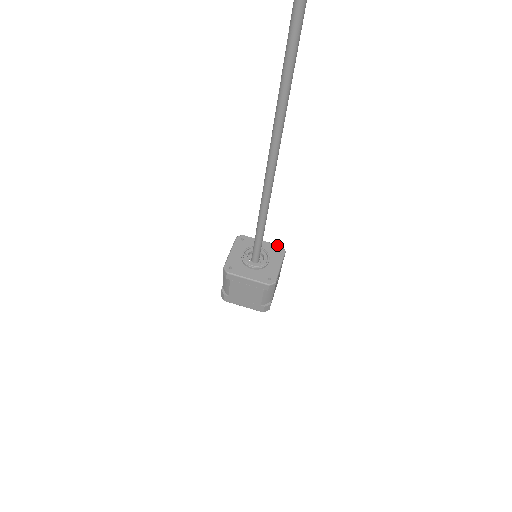
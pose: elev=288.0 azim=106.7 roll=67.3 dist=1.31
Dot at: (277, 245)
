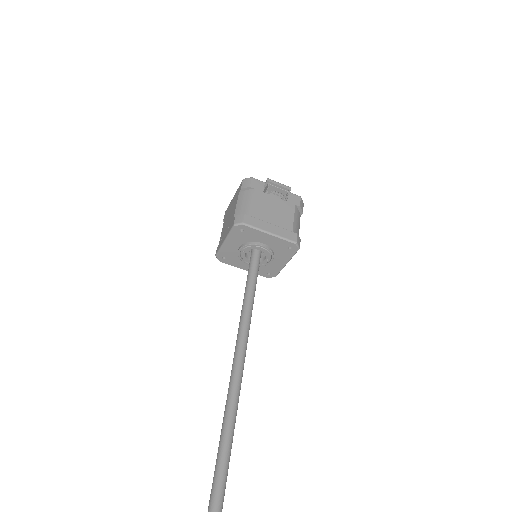
Dot at: (289, 243)
